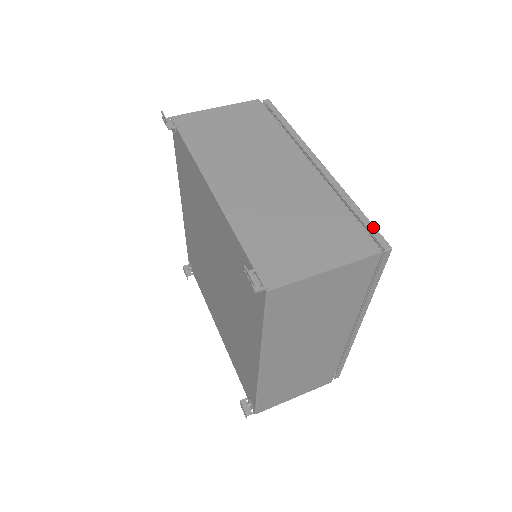
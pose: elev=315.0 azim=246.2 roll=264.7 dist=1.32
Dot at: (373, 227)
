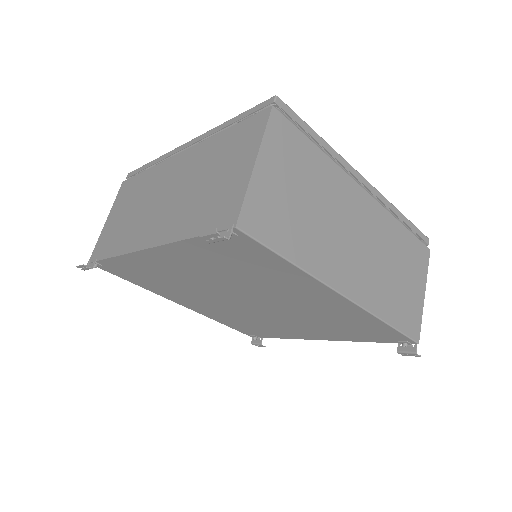
Dot at: (252, 109)
